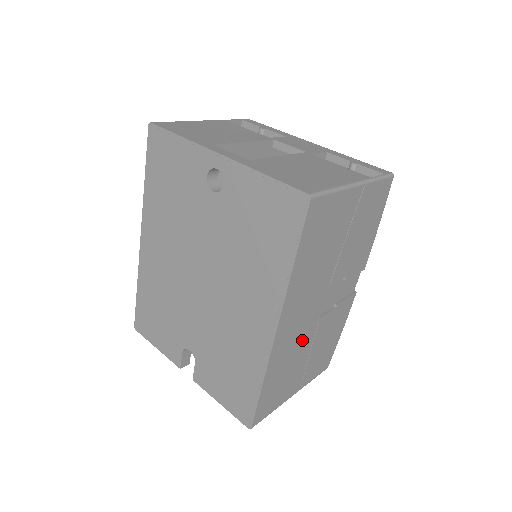
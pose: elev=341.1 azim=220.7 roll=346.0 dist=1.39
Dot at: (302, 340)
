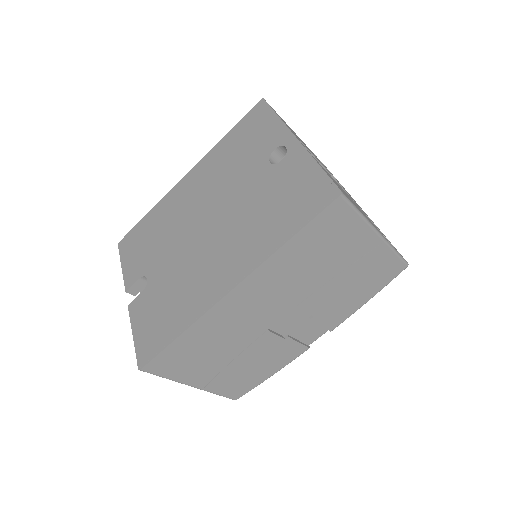
Dot at: (241, 332)
